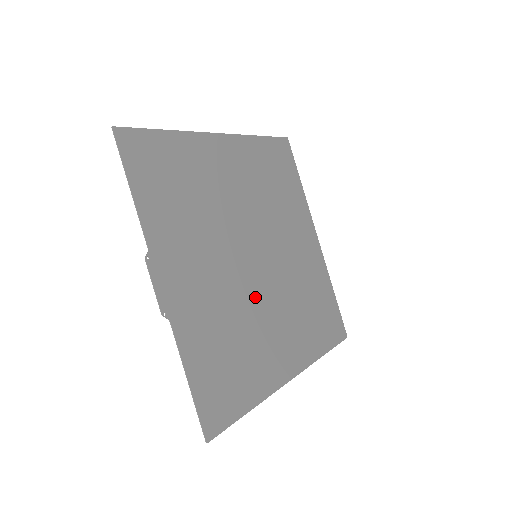
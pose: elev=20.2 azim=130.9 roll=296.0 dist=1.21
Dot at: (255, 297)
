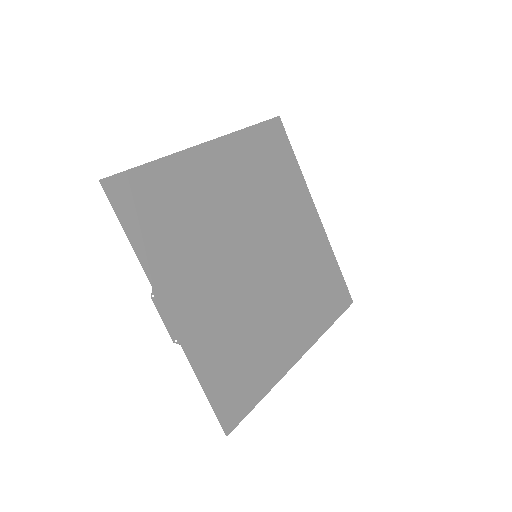
Dot at: (258, 296)
